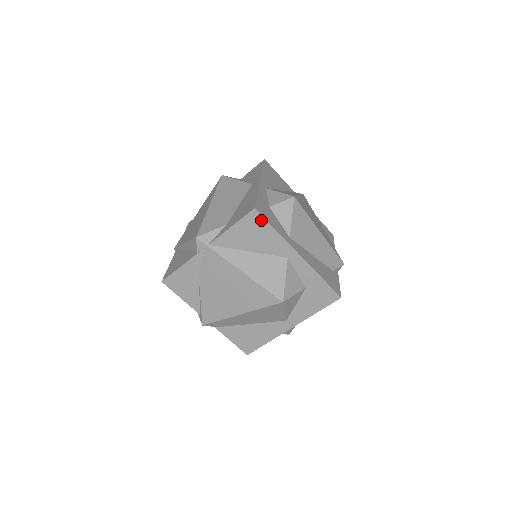
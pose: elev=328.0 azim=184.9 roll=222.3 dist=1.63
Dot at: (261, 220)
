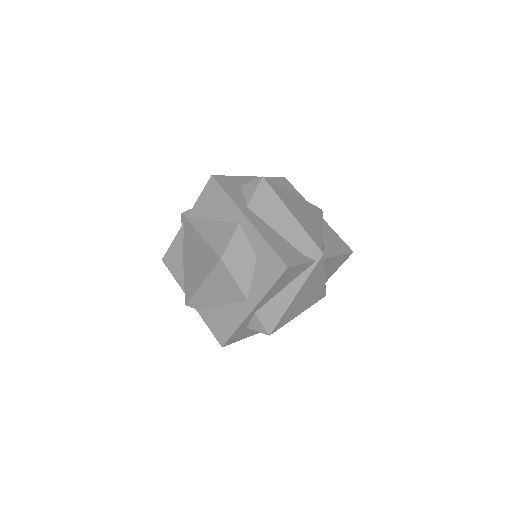
Dot at: (217, 186)
